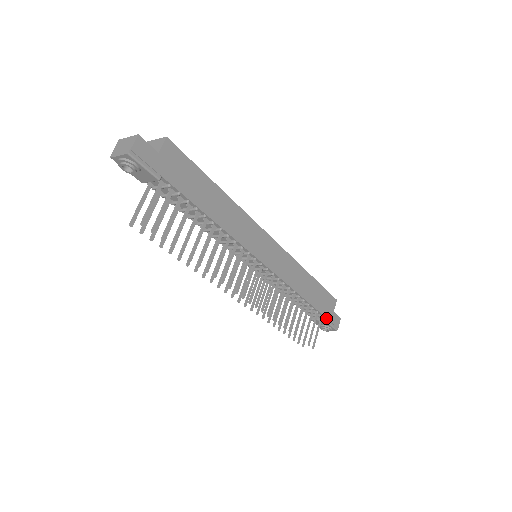
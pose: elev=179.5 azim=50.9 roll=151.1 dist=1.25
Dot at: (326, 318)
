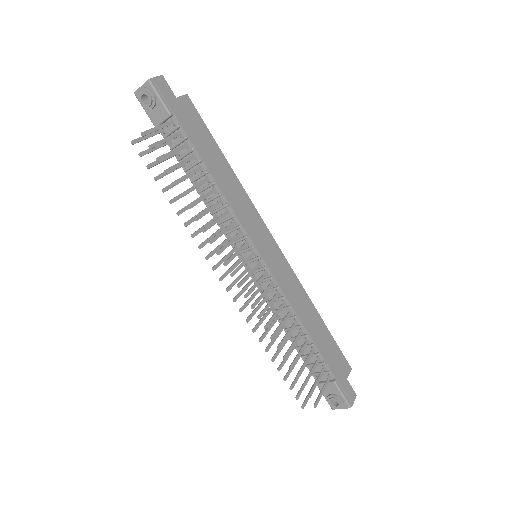
Dot at: (336, 379)
